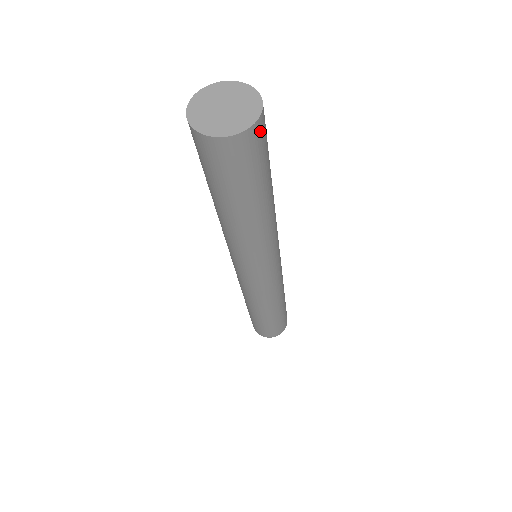
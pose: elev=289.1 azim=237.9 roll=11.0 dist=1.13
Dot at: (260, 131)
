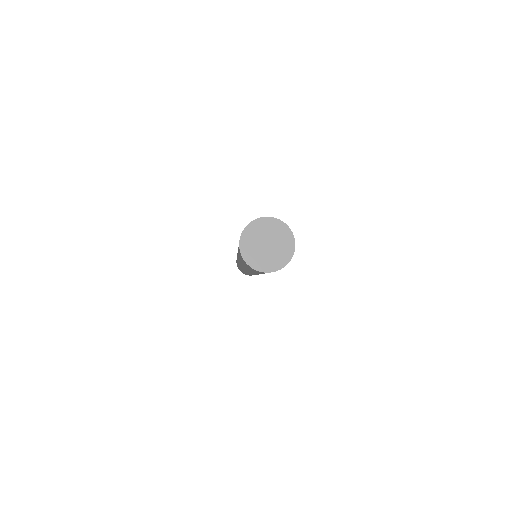
Dot at: occluded
